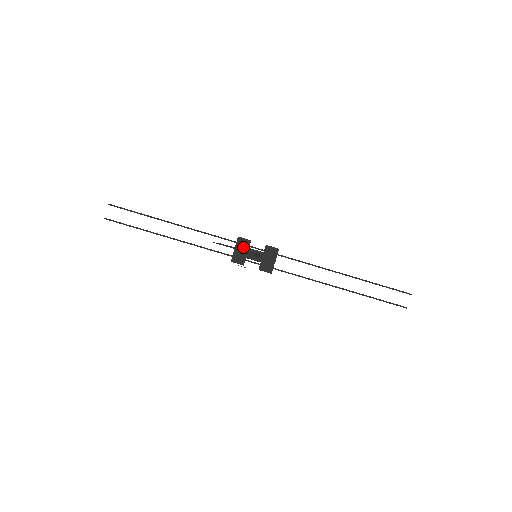
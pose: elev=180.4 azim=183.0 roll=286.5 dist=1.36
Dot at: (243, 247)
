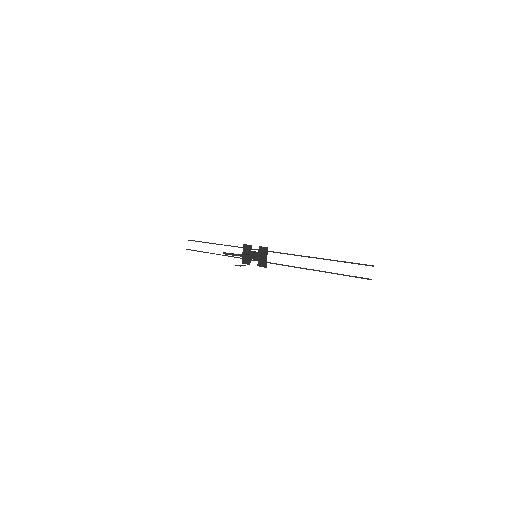
Dot at: (247, 251)
